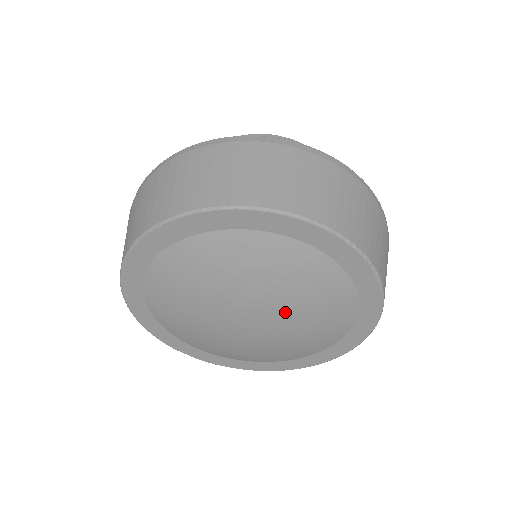
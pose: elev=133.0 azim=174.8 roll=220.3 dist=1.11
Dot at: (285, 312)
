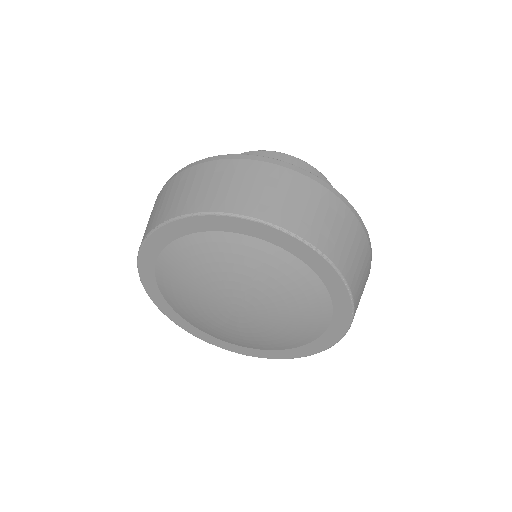
Dot at: (260, 298)
